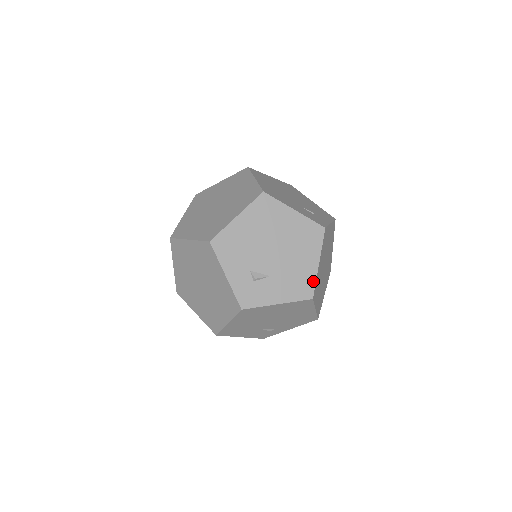
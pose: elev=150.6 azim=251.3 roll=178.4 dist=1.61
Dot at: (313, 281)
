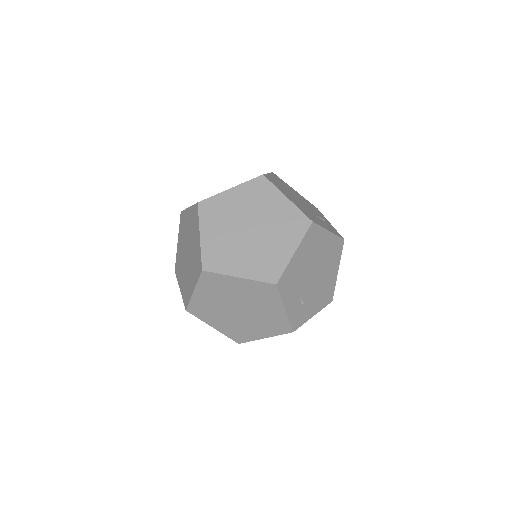
Dot at: (334, 287)
